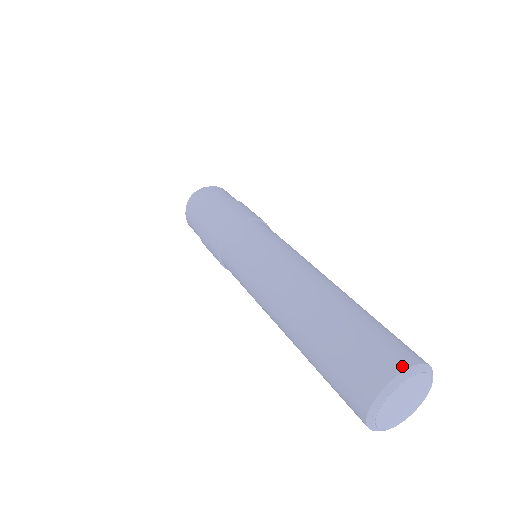
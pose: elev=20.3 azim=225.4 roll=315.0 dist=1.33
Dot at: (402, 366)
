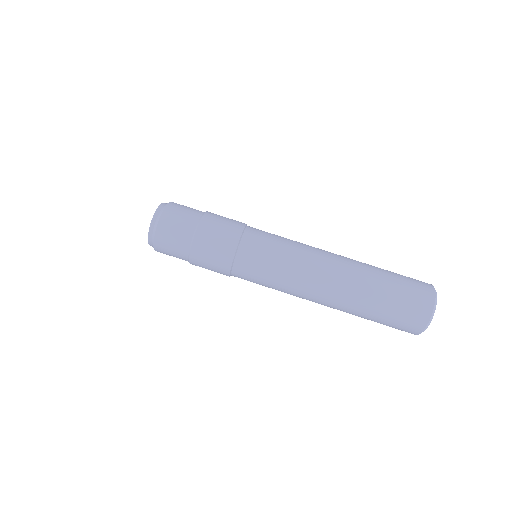
Dot at: (432, 289)
